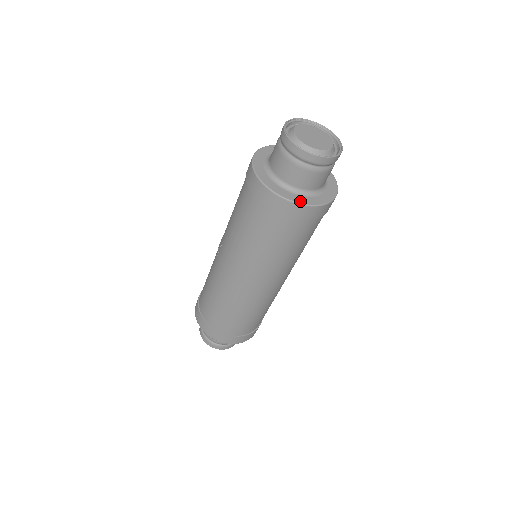
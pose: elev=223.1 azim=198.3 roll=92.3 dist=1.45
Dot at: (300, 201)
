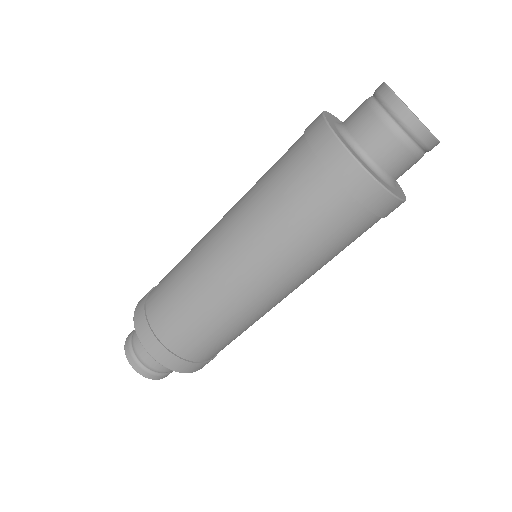
Dot at: (351, 150)
